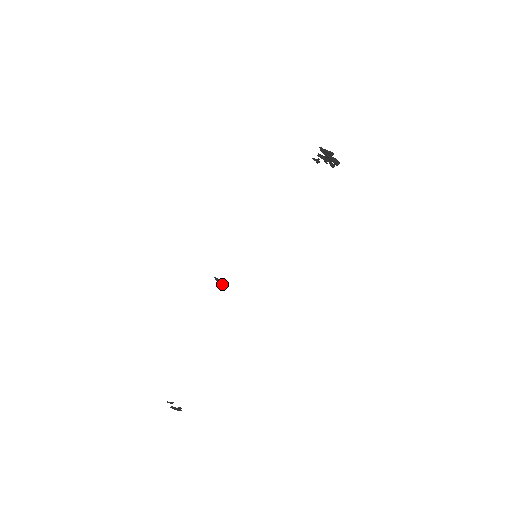
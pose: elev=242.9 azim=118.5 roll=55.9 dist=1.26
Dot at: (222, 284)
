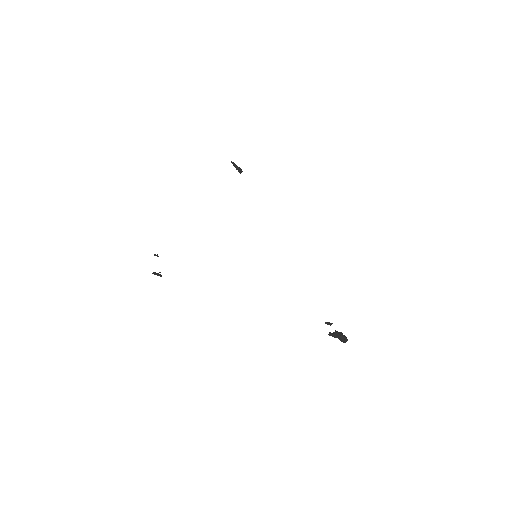
Dot at: (237, 169)
